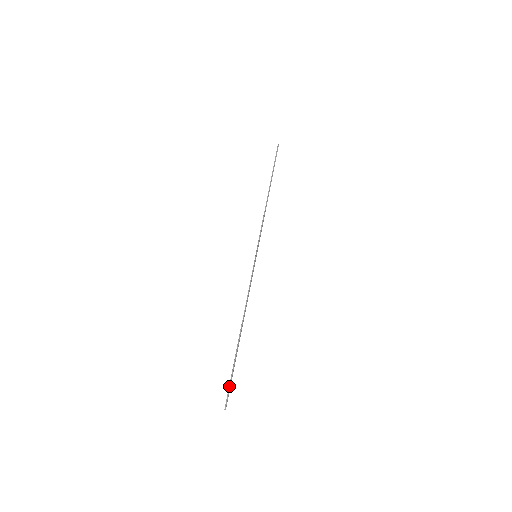
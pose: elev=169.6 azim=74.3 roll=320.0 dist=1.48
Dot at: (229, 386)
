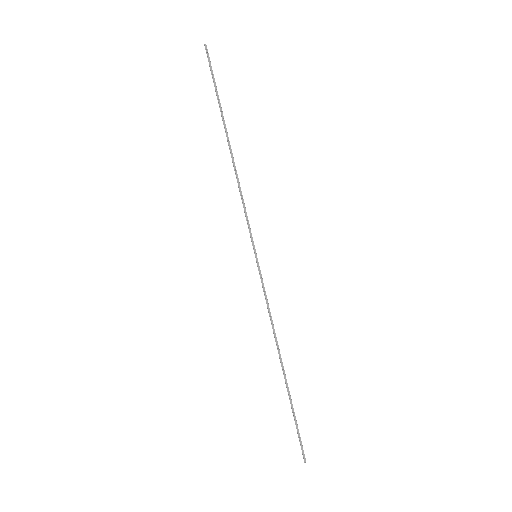
Dot at: (298, 435)
